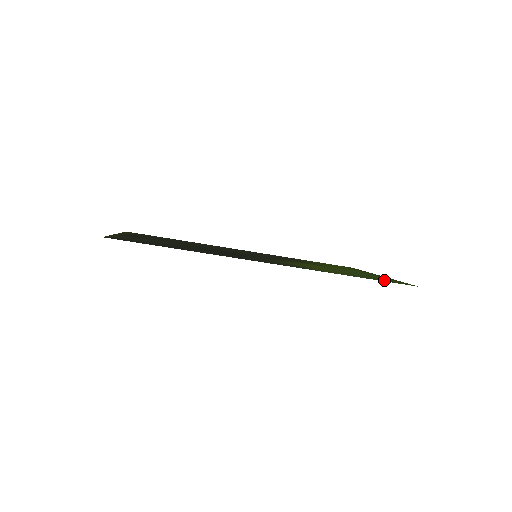
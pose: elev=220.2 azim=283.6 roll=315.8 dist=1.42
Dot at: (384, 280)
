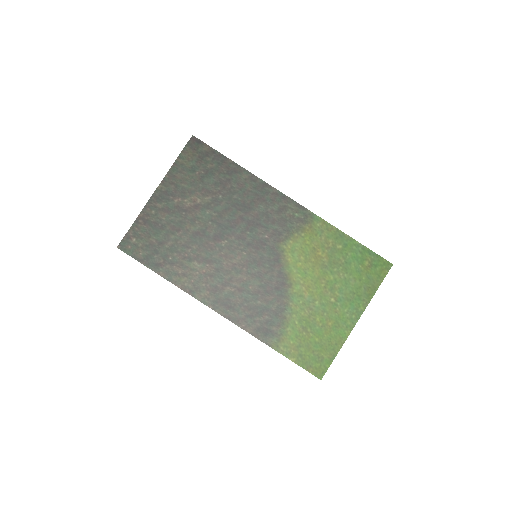
Dot at: (366, 259)
